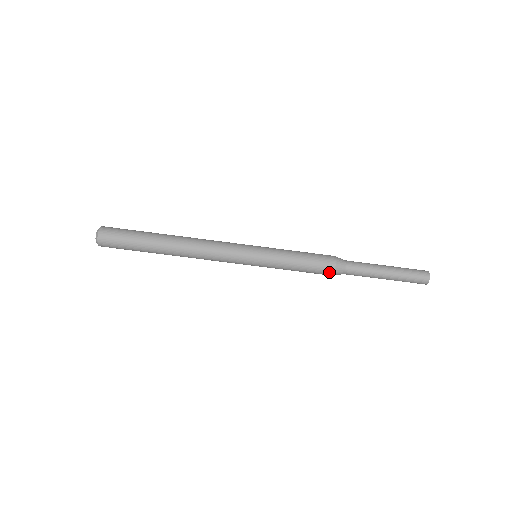
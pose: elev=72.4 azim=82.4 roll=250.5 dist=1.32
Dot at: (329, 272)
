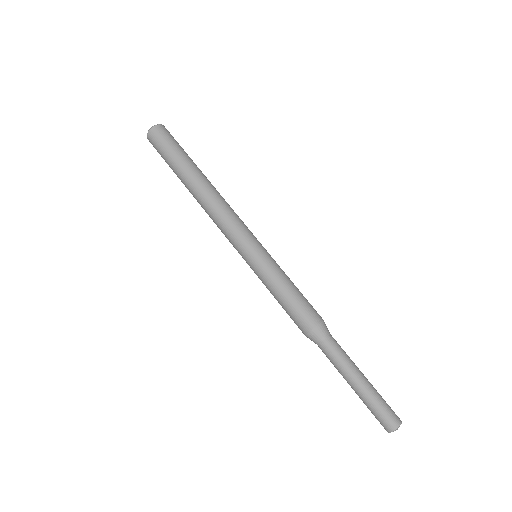
Dot at: (307, 326)
